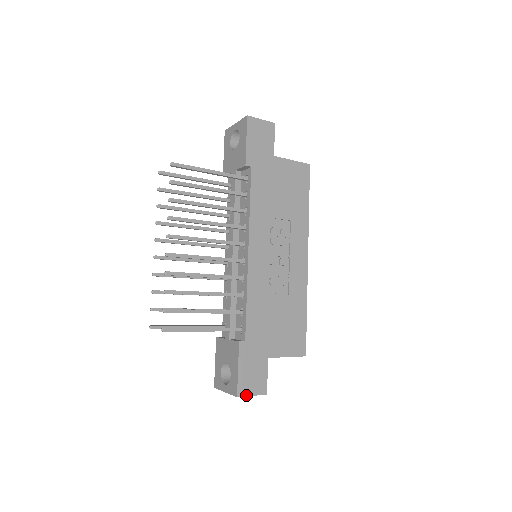
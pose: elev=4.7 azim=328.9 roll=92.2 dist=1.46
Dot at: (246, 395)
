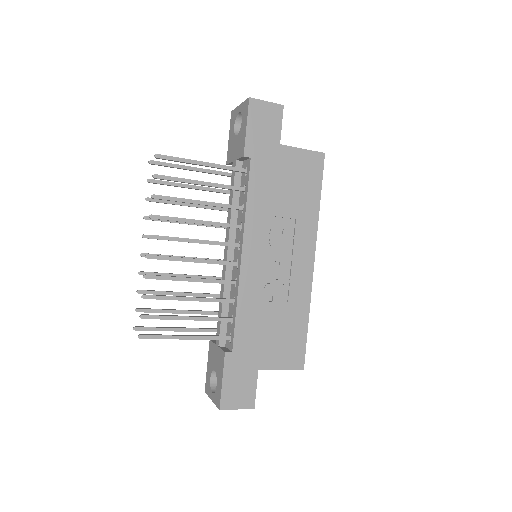
Dot at: (230, 408)
